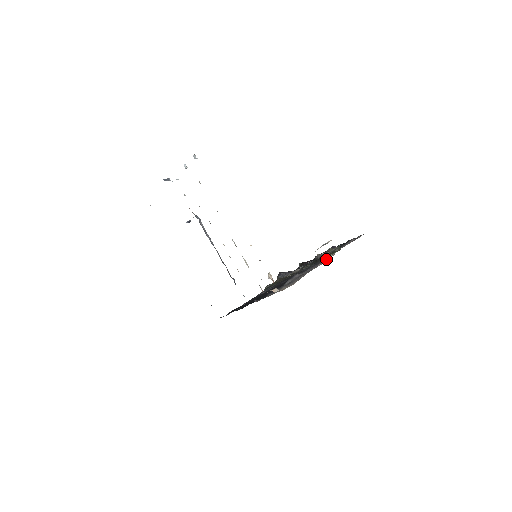
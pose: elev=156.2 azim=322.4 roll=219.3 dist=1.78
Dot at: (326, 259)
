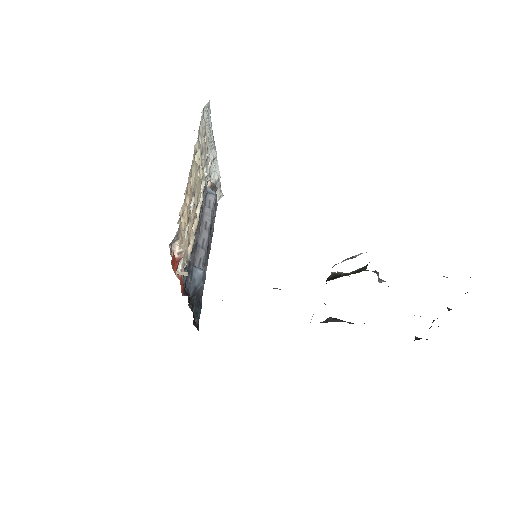
Dot at: occluded
